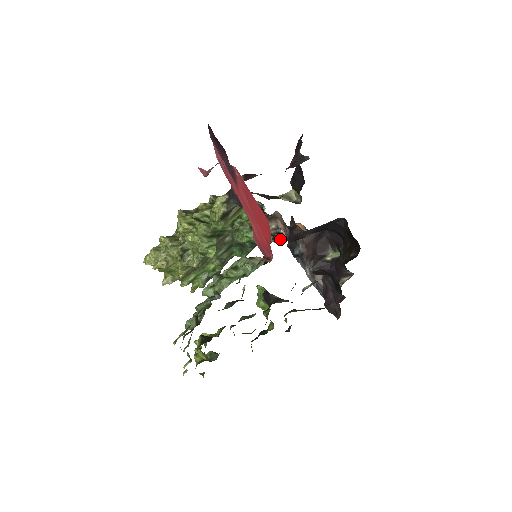
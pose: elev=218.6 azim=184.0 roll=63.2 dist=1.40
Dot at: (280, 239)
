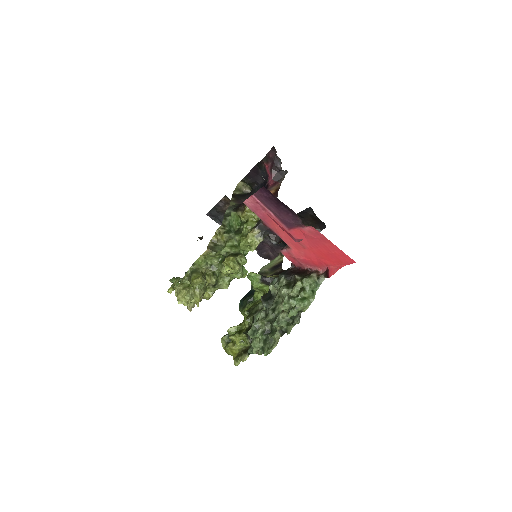
Dot at: occluded
